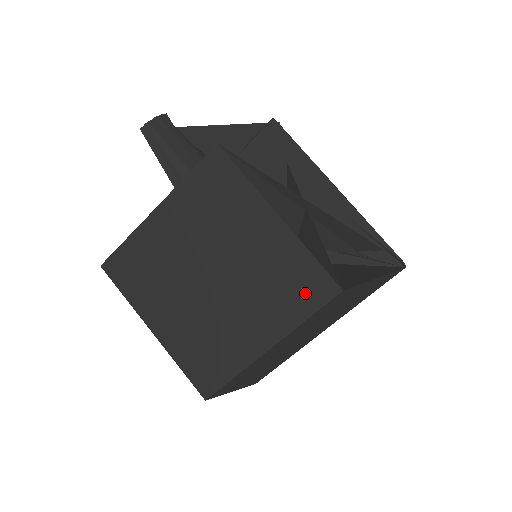
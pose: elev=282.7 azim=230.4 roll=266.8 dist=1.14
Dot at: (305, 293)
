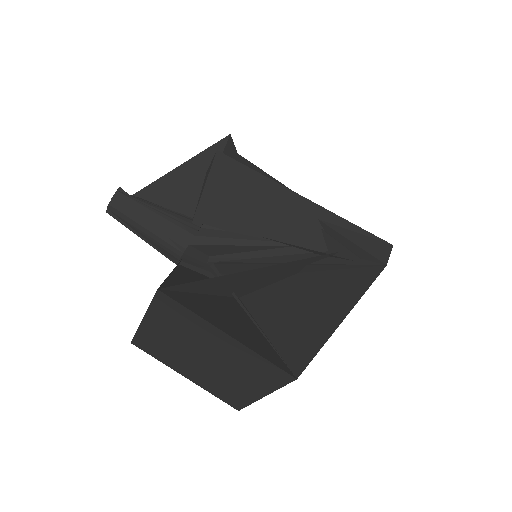
Dot at: (271, 376)
